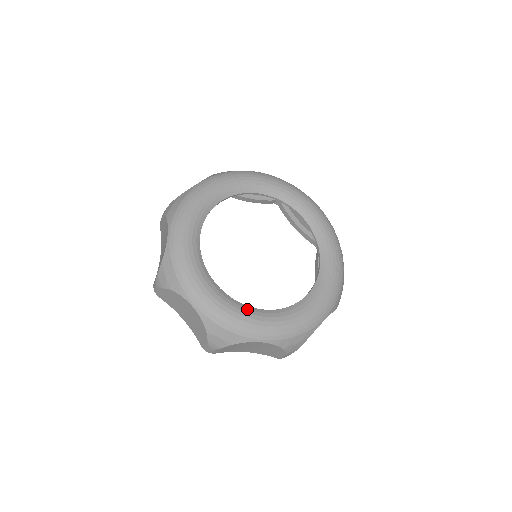
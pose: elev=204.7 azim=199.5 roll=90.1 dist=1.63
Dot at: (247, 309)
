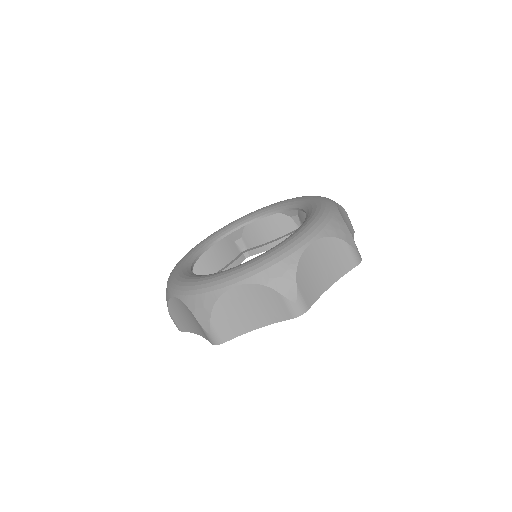
Dot at: occluded
